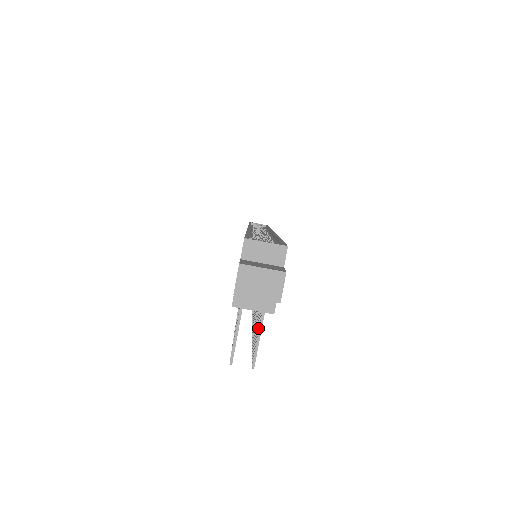
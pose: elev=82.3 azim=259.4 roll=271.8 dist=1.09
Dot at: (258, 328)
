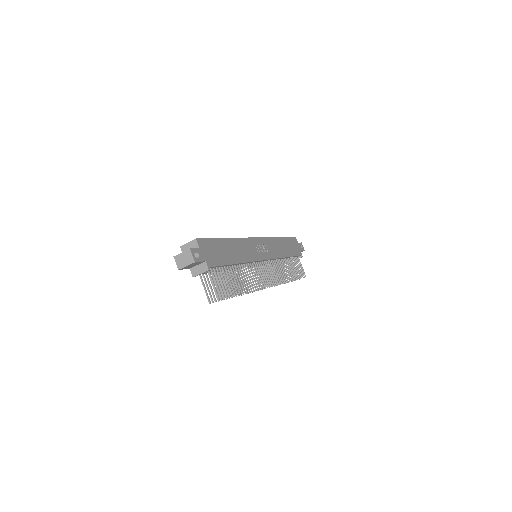
Dot at: (215, 282)
